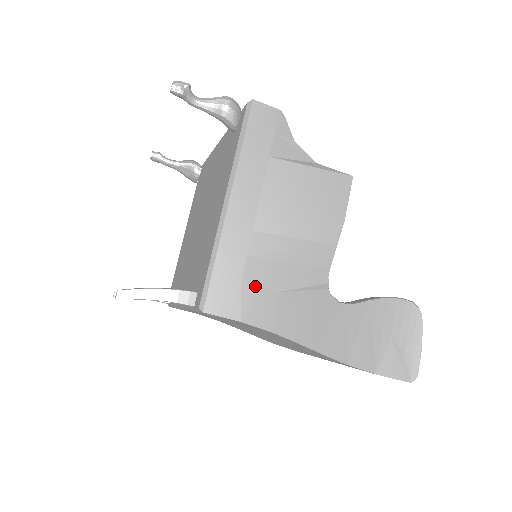
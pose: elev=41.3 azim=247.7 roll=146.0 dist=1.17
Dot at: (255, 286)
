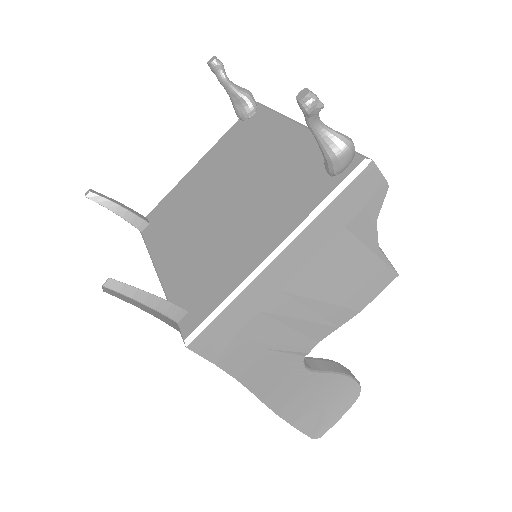
Dot at: (247, 339)
